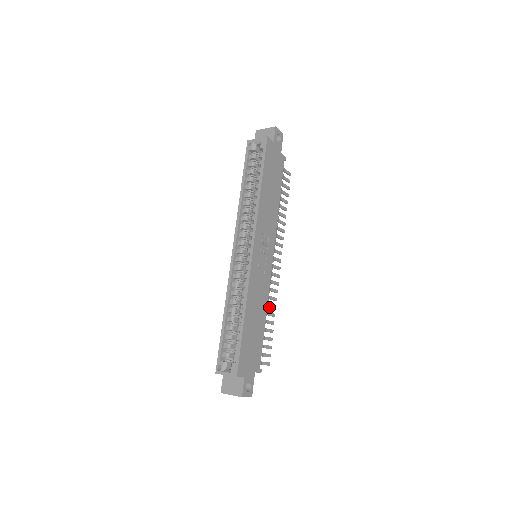
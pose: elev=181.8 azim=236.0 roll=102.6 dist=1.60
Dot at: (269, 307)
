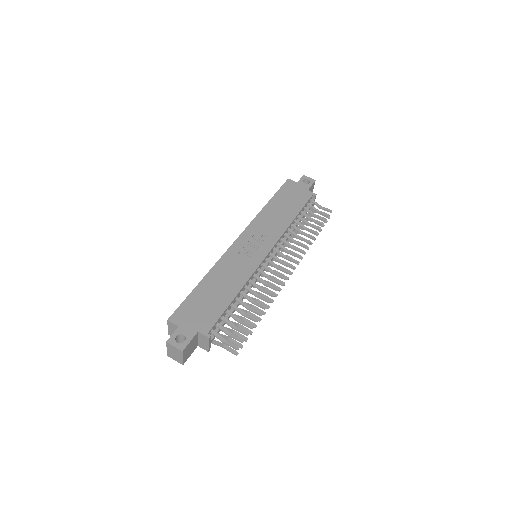
Dot at: (259, 298)
